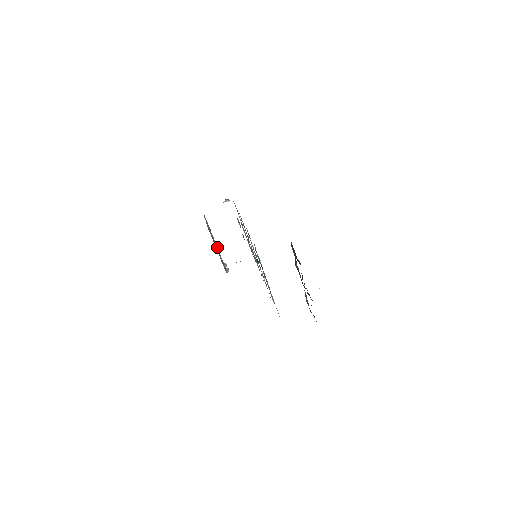
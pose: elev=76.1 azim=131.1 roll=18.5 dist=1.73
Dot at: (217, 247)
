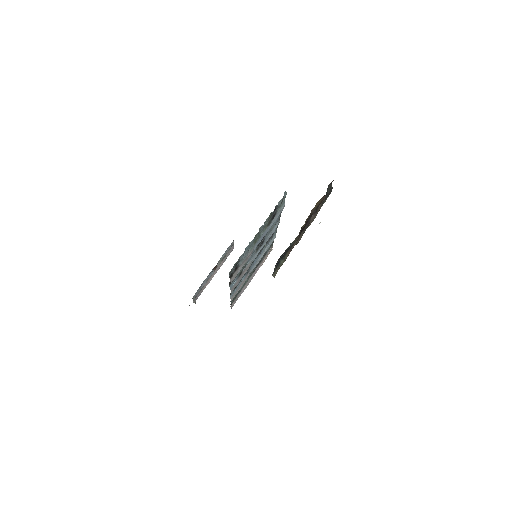
Dot at: occluded
